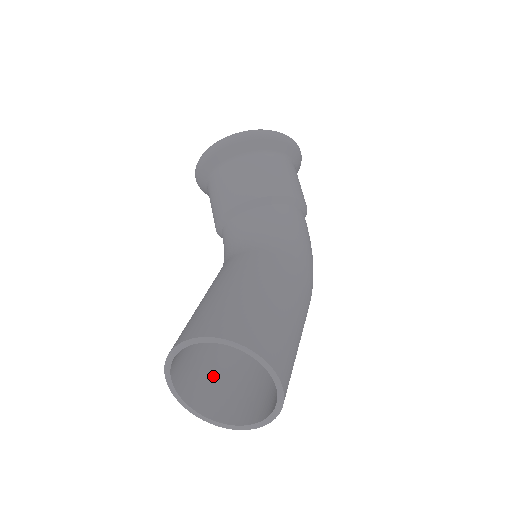
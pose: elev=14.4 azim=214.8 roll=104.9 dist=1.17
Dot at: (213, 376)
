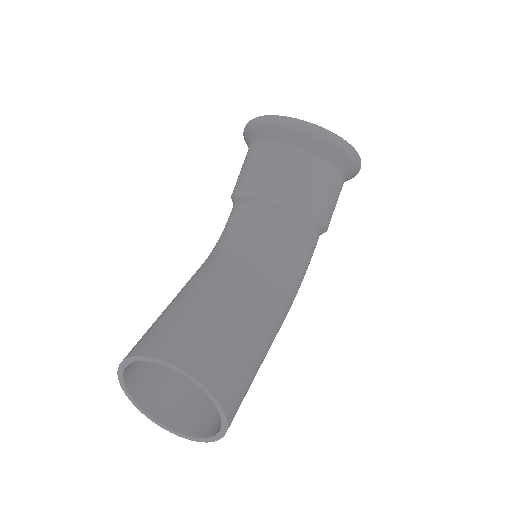
Dot at: occluded
